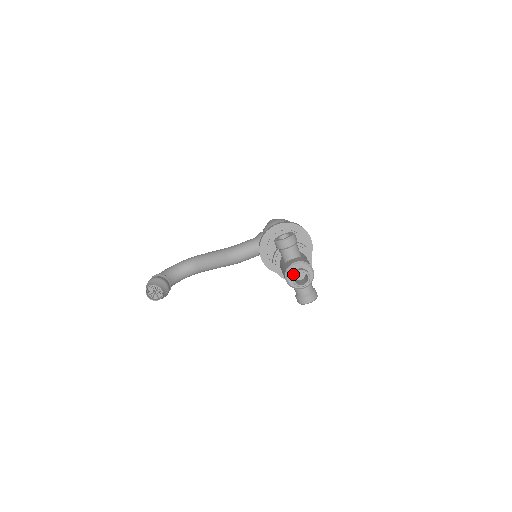
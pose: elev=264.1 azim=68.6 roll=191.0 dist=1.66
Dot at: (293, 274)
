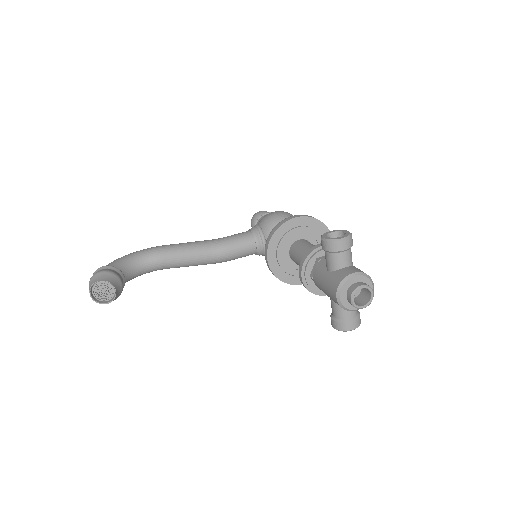
Dot at: (353, 290)
